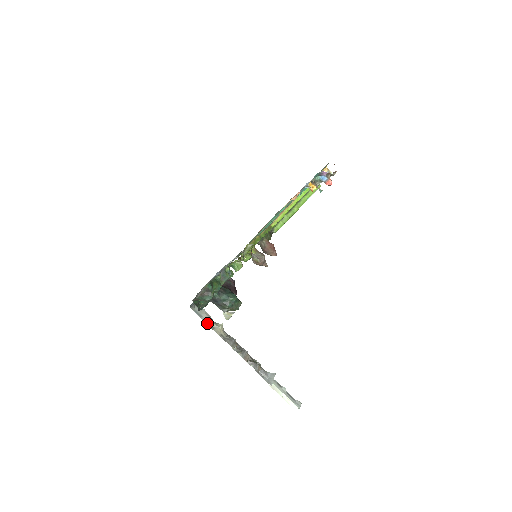
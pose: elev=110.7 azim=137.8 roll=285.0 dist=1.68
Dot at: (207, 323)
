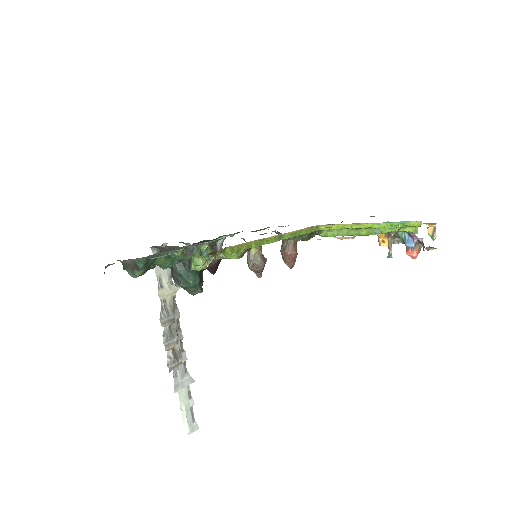
Dot at: (159, 276)
